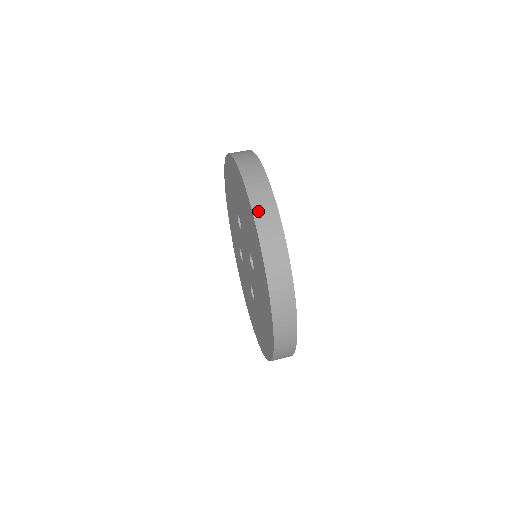
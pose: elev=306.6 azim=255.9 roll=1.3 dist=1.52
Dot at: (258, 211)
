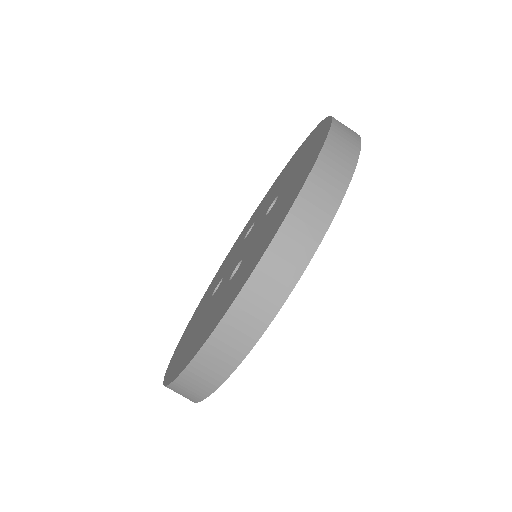
Dot at: occluded
